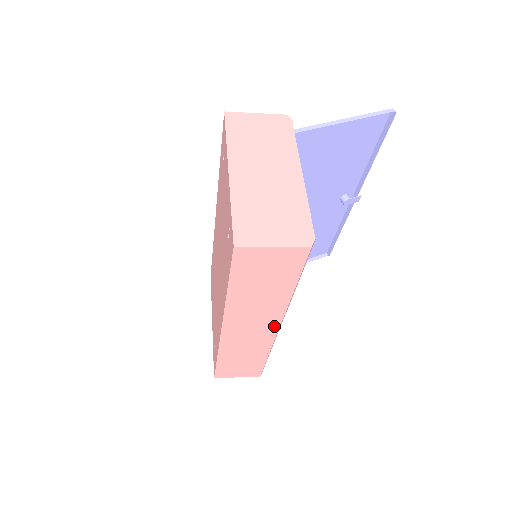
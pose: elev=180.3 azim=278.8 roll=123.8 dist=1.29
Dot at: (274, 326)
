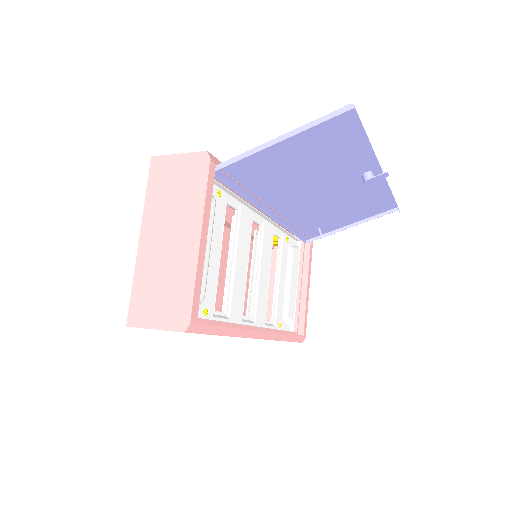
Dot at: occluded
